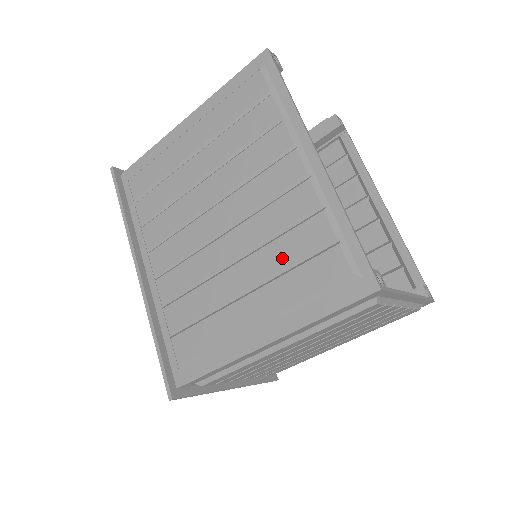
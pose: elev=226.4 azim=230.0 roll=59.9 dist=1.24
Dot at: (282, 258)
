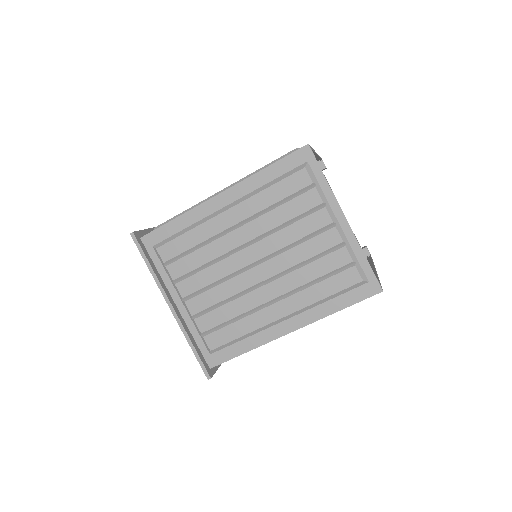
Dot at: occluded
